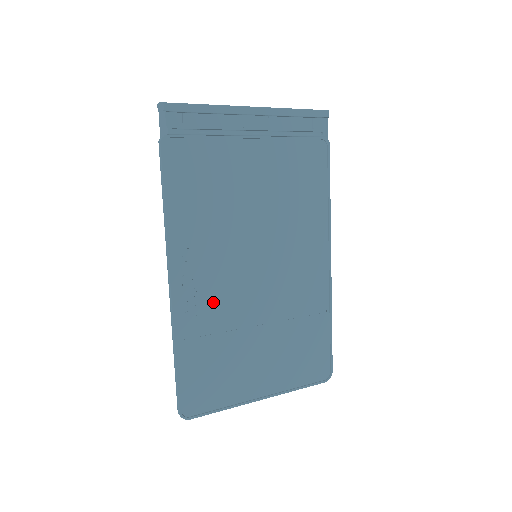
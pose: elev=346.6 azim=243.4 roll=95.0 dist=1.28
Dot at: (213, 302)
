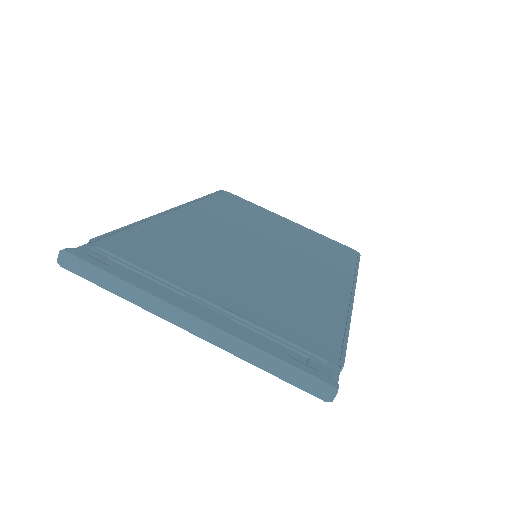
Dot at: occluded
